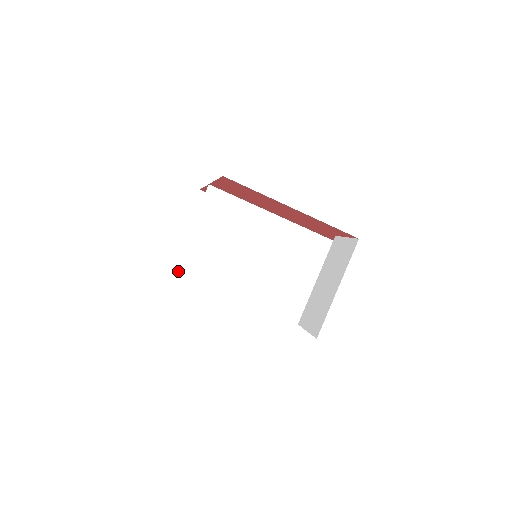
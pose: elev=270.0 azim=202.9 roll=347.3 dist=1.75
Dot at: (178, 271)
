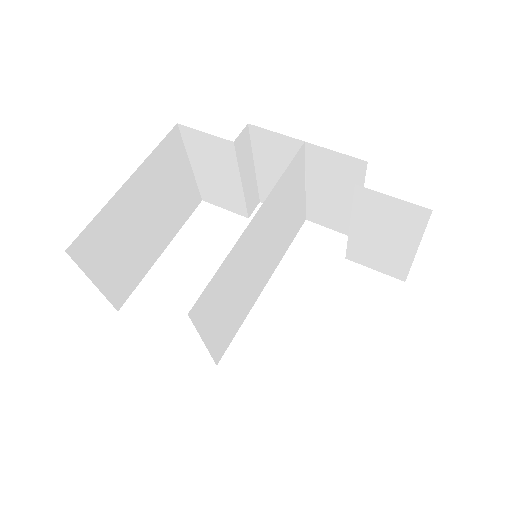
Dot at: (220, 359)
